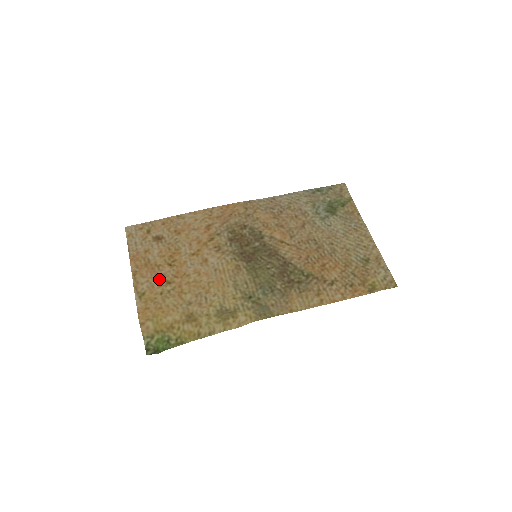
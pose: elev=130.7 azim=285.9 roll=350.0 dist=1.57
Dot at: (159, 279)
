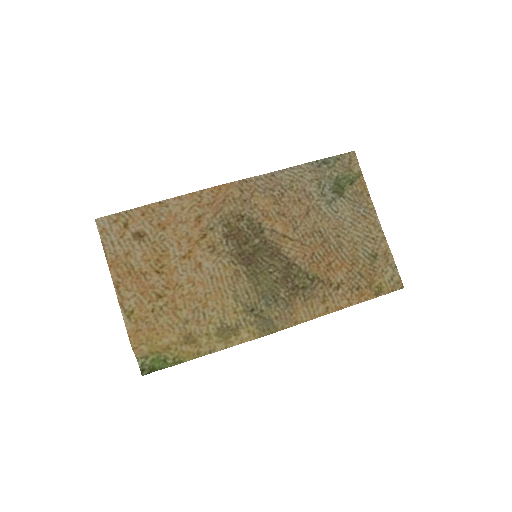
Dot at: (148, 292)
